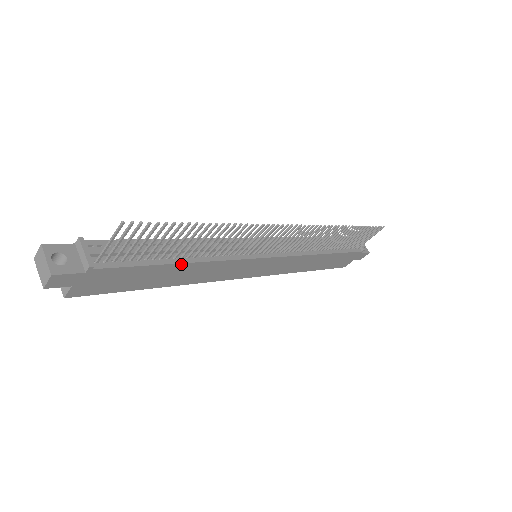
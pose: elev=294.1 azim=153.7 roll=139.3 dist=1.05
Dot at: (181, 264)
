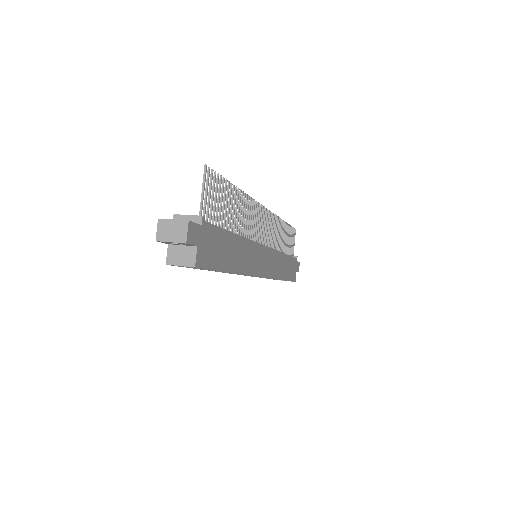
Dot at: (236, 236)
